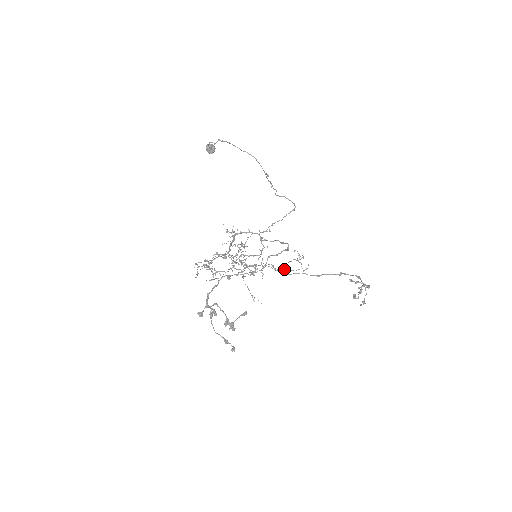
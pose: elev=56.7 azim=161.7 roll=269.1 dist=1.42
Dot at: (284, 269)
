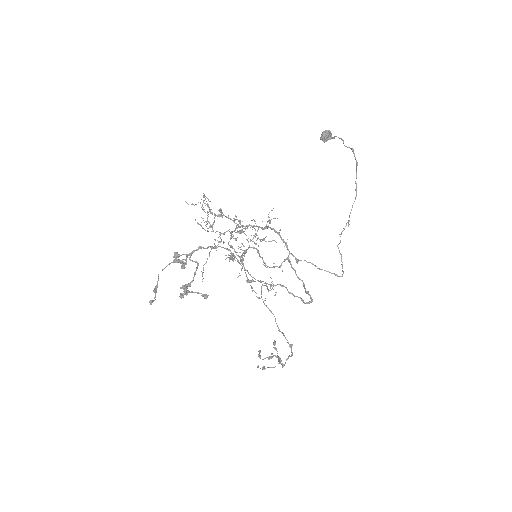
Dot at: (251, 282)
